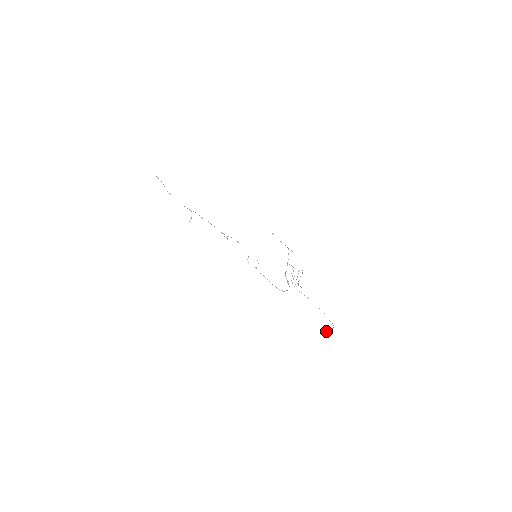
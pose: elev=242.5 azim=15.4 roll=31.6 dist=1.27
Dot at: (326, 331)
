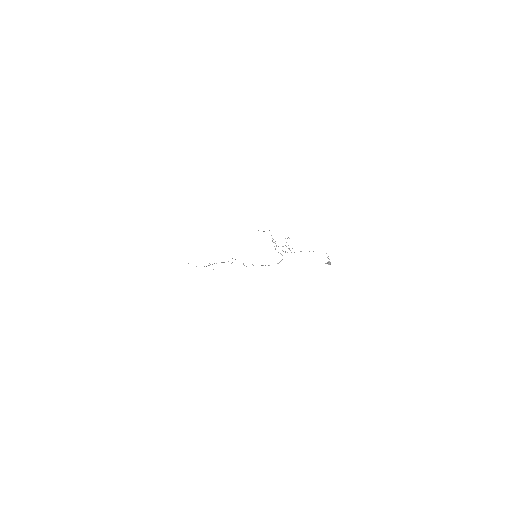
Dot at: (328, 261)
